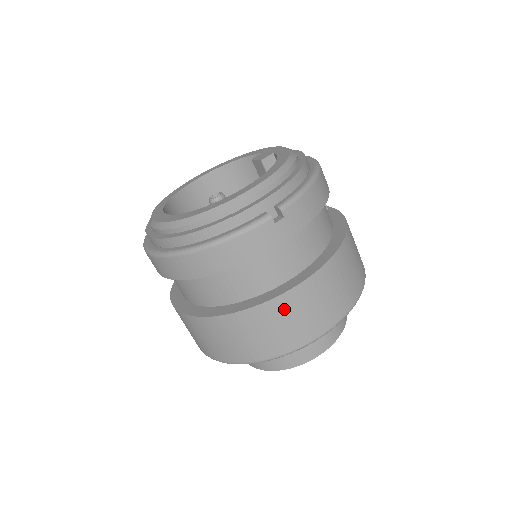
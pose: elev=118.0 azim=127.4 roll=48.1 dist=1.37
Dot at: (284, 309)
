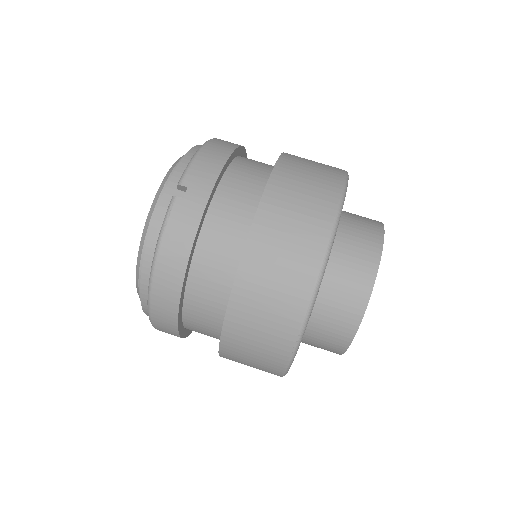
Dot at: (262, 255)
